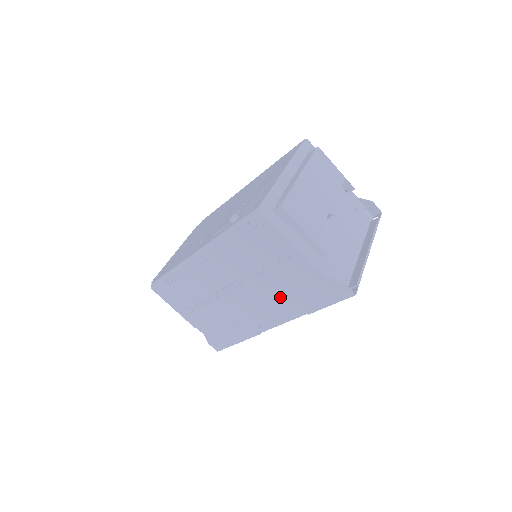
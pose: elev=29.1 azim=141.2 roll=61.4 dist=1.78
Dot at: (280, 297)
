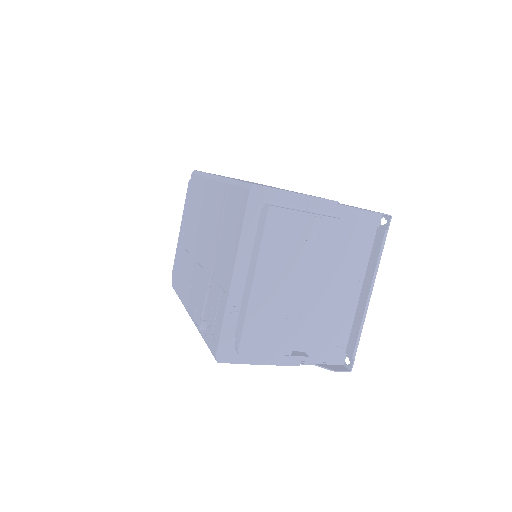
Dot at: occluded
